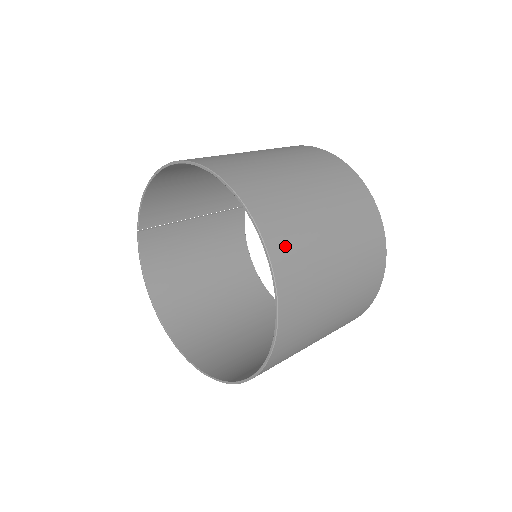
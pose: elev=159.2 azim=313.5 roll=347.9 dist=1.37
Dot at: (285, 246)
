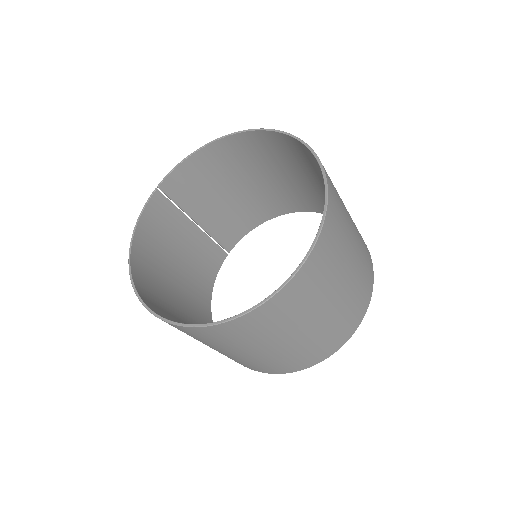
Dot at: (335, 198)
